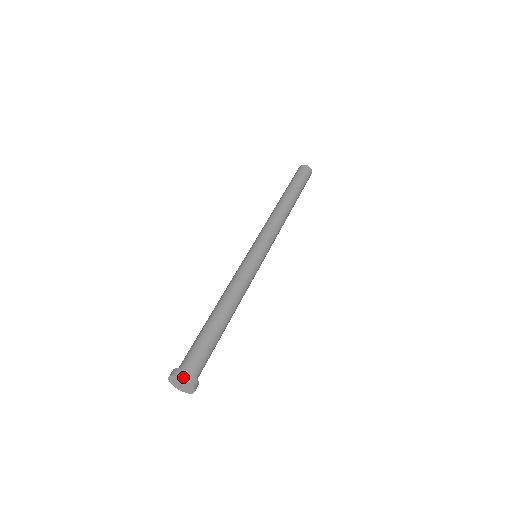
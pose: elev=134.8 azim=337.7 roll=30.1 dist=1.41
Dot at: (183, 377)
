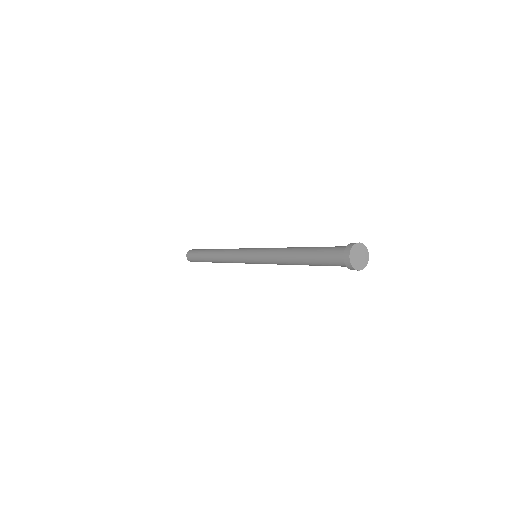
Dot at: occluded
